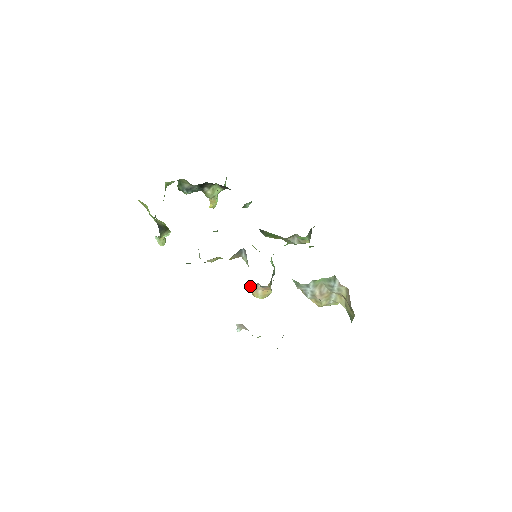
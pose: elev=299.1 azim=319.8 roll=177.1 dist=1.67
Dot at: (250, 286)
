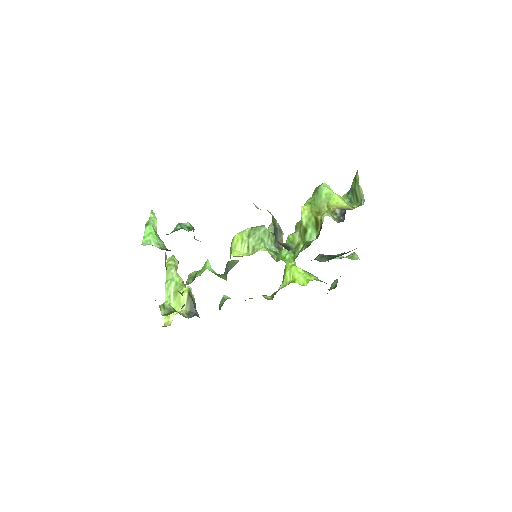
Dot at: occluded
